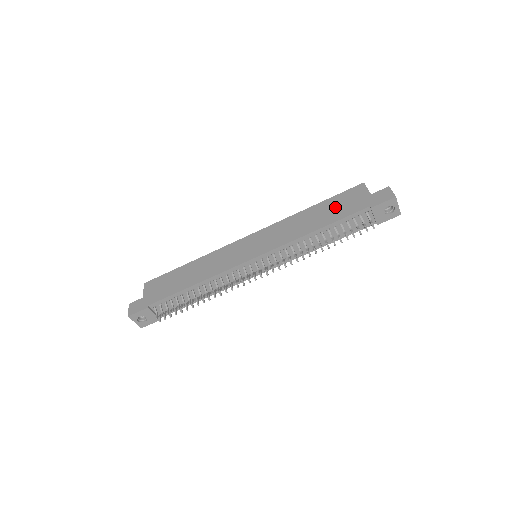
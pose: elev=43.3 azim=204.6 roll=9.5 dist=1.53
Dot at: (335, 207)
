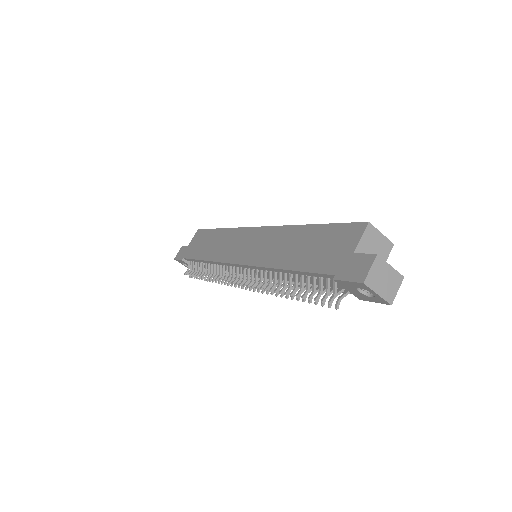
Dot at: (317, 245)
